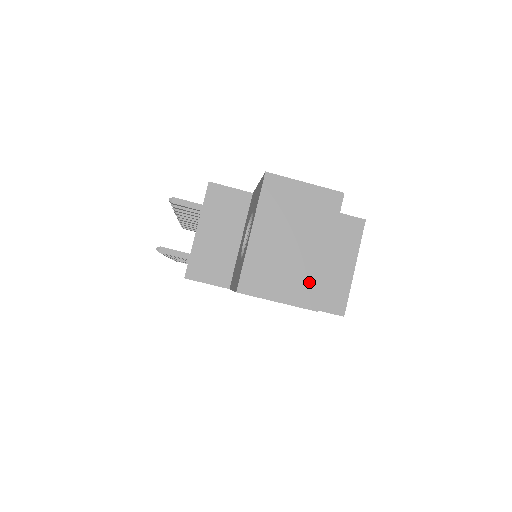
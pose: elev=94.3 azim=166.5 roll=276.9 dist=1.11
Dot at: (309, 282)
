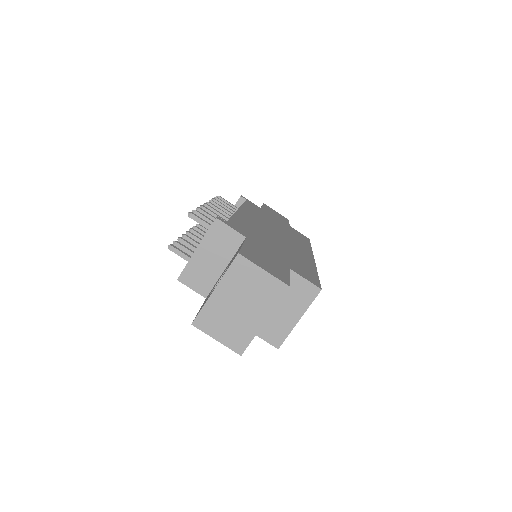
Dot at: (242, 336)
